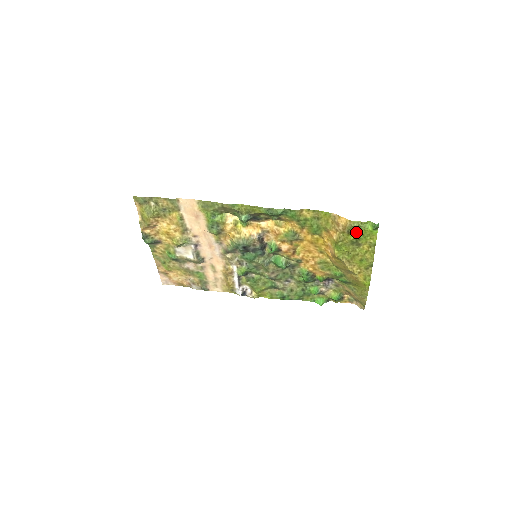
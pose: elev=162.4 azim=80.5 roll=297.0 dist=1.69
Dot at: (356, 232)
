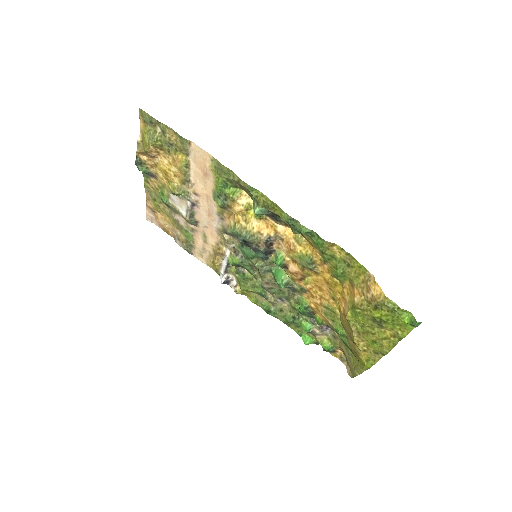
Dot at: (386, 312)
